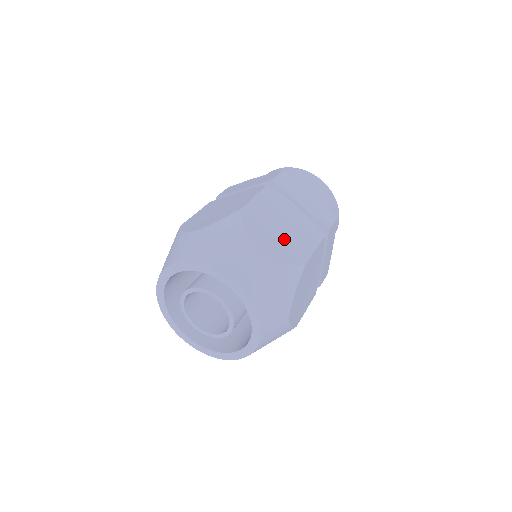
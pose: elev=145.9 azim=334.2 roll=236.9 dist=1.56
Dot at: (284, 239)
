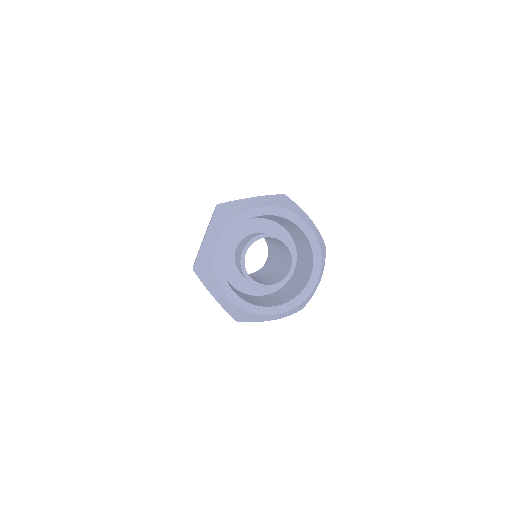
Dot at: occluded
